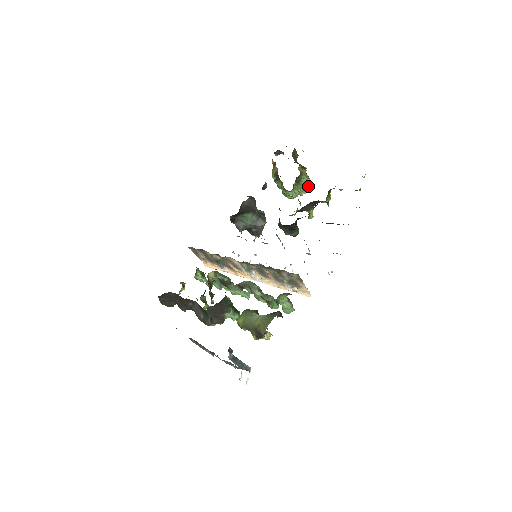
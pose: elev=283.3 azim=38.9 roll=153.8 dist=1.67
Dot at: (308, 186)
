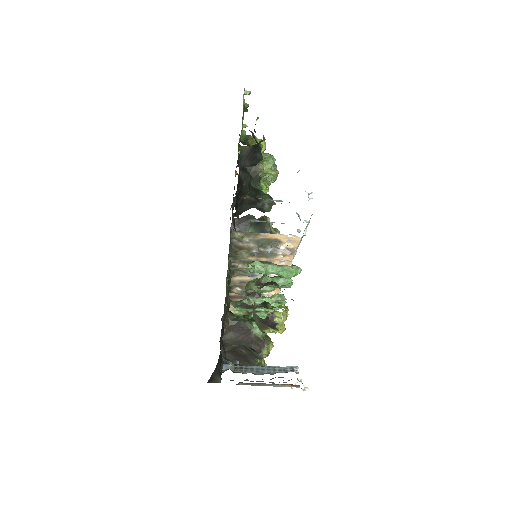
Dot at: (271, 156)
